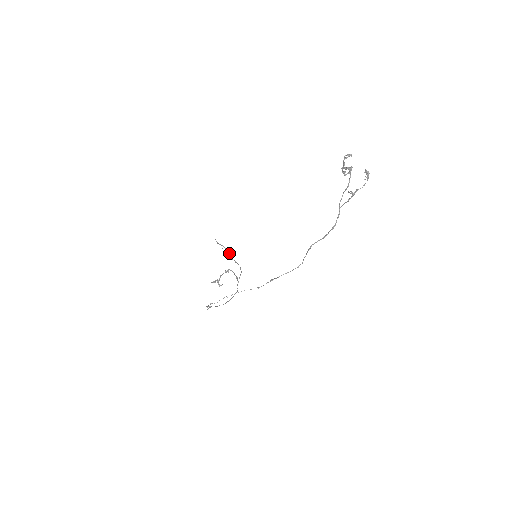
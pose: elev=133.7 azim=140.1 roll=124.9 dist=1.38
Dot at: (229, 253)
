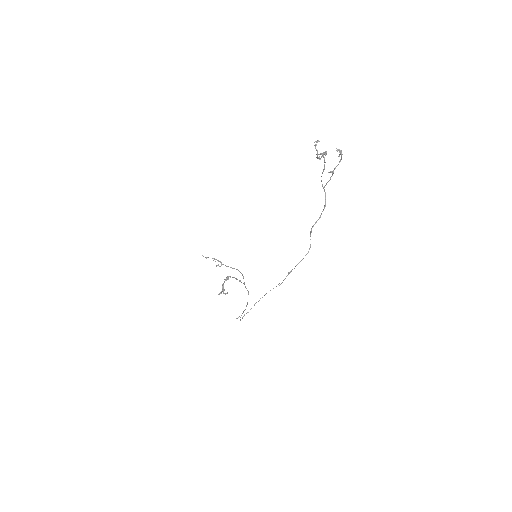
Dot at: (221, 262)
